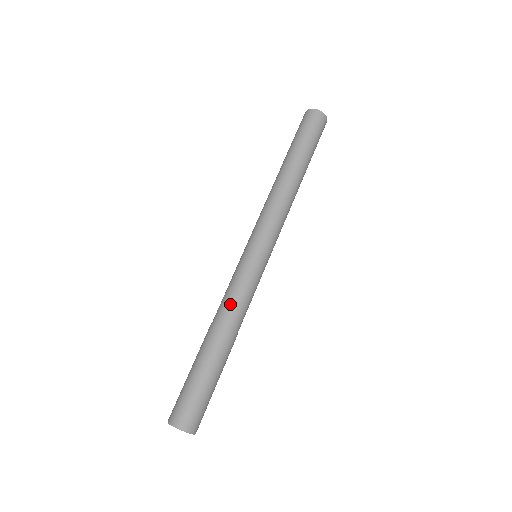
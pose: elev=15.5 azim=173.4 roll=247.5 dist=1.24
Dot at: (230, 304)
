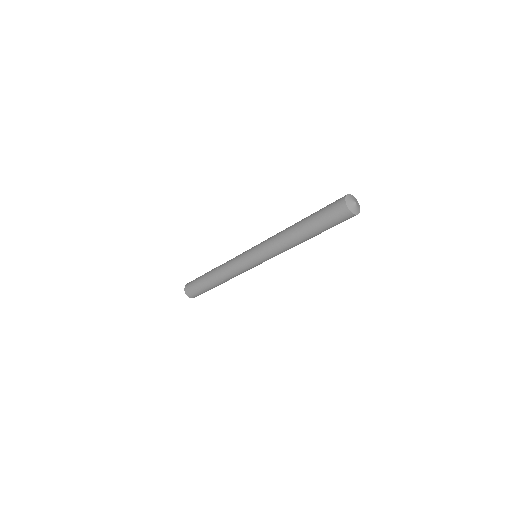
Dot at: (226, 271)
